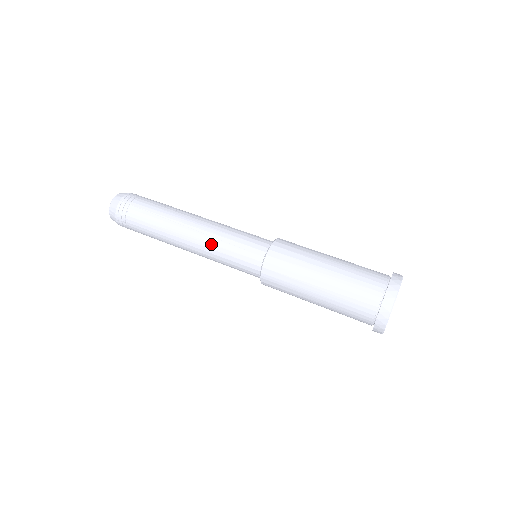
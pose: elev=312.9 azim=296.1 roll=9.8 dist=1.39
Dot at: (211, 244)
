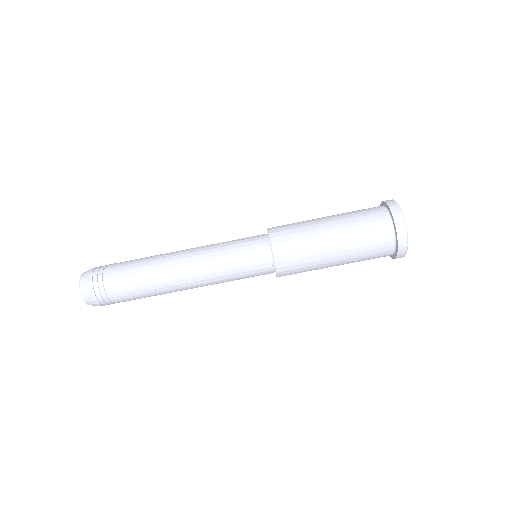
Dot at: occluded
